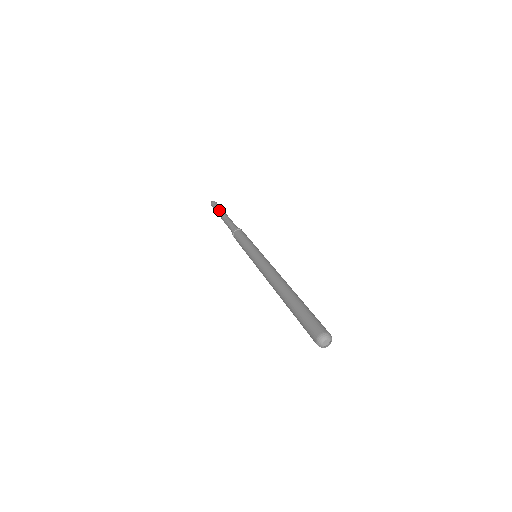
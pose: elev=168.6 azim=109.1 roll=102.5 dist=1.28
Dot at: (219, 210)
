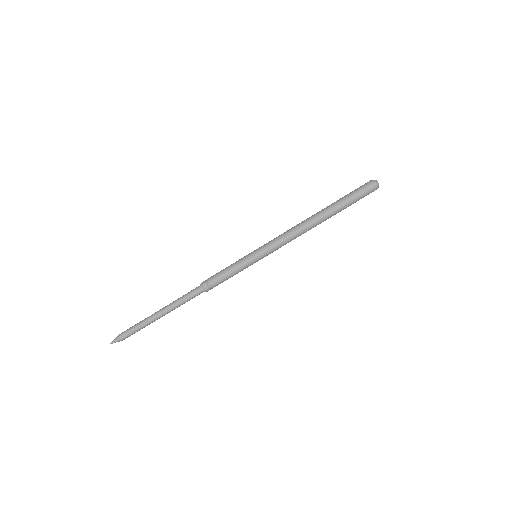
Dot at: (147, 317)
